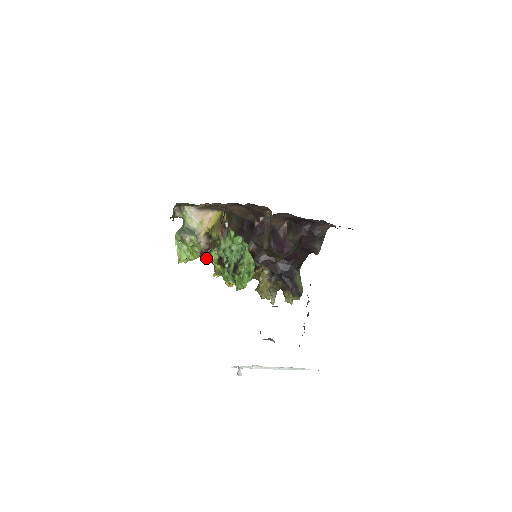
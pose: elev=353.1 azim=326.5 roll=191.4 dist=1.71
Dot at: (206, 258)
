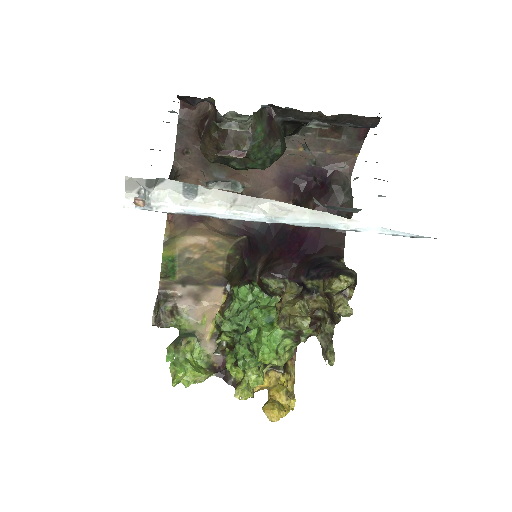
Dot at: occluded
